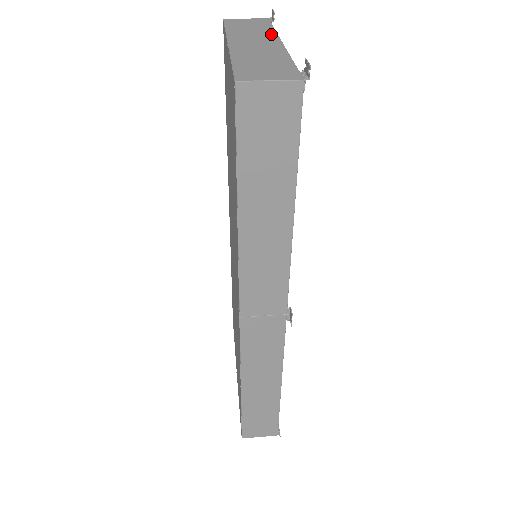
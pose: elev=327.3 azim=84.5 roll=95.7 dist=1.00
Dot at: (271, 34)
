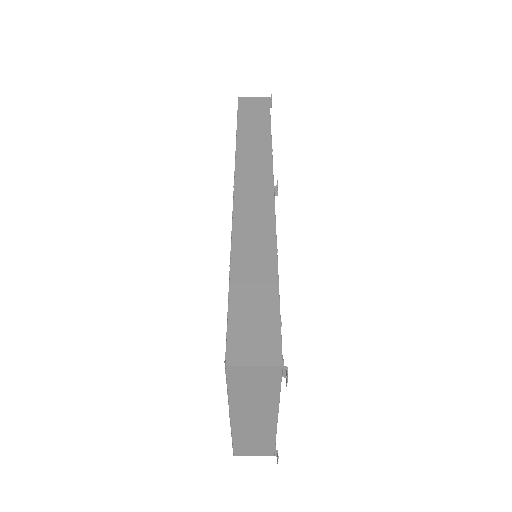
Dot at: occluded
